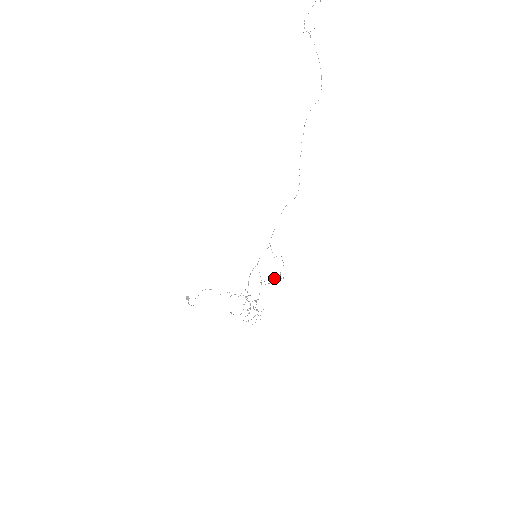
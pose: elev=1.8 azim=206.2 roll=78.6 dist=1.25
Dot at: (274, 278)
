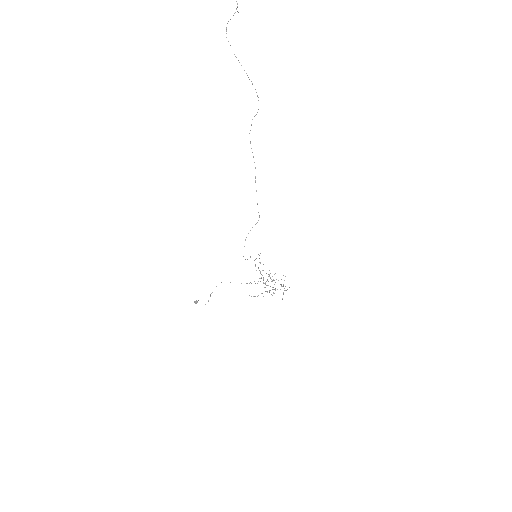
Dot at: (271, 281)
